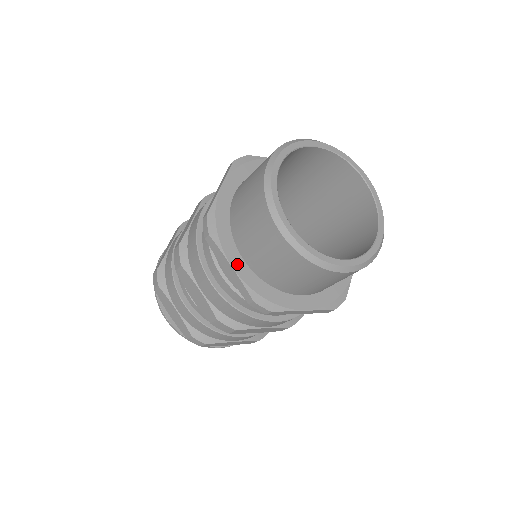
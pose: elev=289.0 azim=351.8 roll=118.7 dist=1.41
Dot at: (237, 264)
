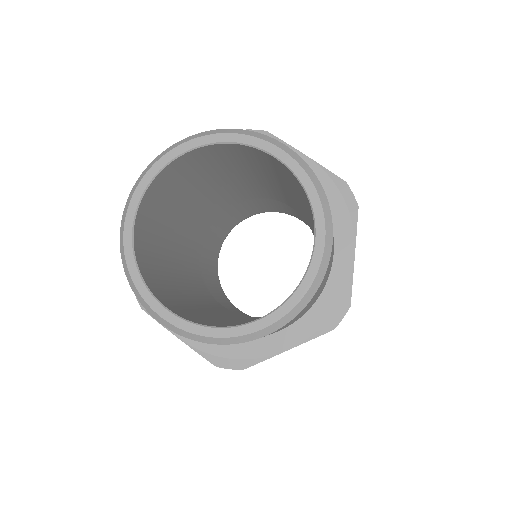
Dot at: occluded
